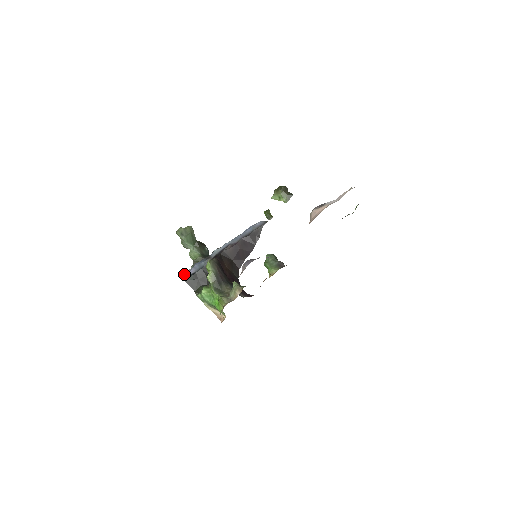
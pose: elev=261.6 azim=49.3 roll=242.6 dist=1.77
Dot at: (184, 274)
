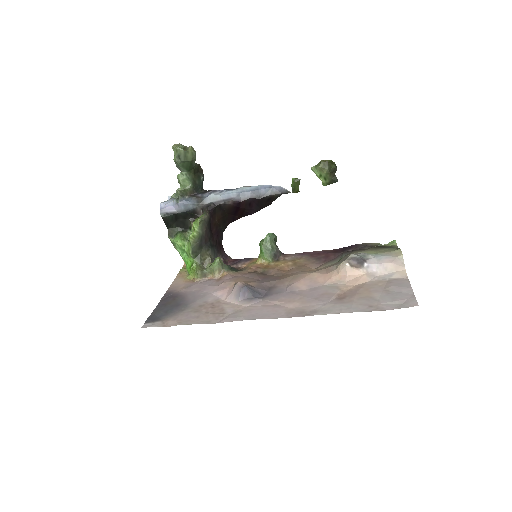
Dot at: (163, 207)
